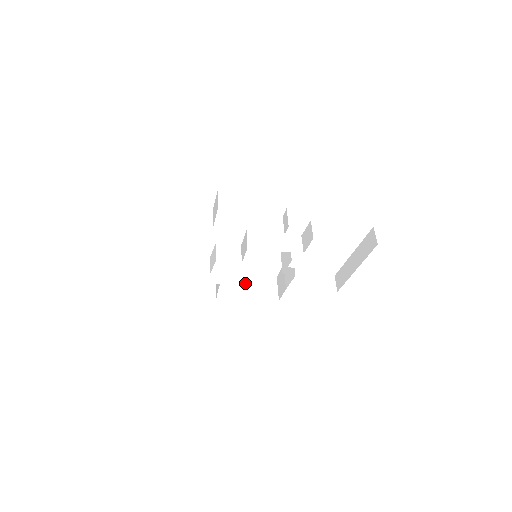
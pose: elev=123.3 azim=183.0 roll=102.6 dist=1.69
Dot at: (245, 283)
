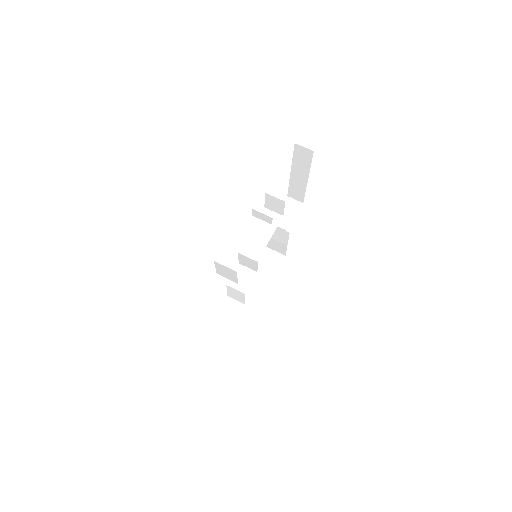
Dot at: (256, 275)
